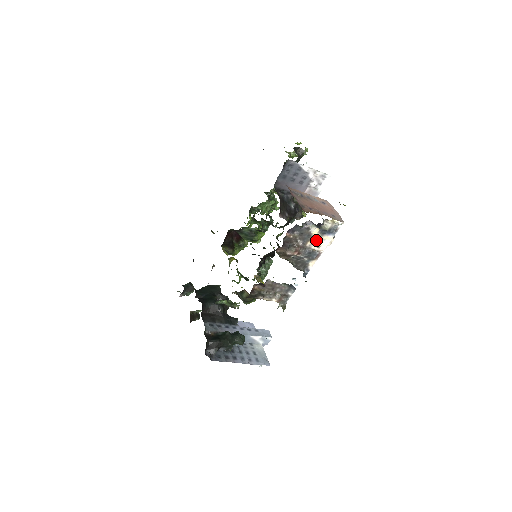
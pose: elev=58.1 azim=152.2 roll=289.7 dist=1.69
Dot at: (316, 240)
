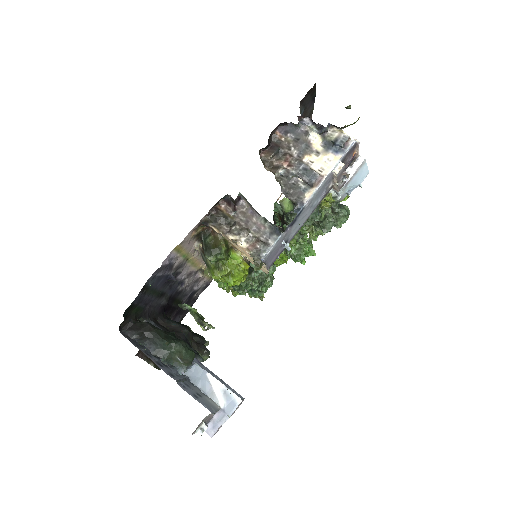
Dot at: (317, 157)
